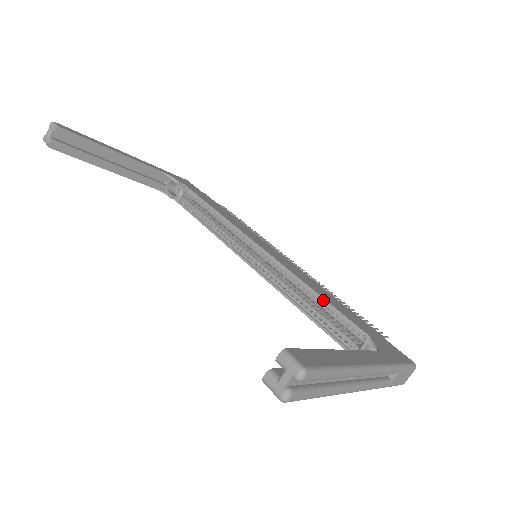
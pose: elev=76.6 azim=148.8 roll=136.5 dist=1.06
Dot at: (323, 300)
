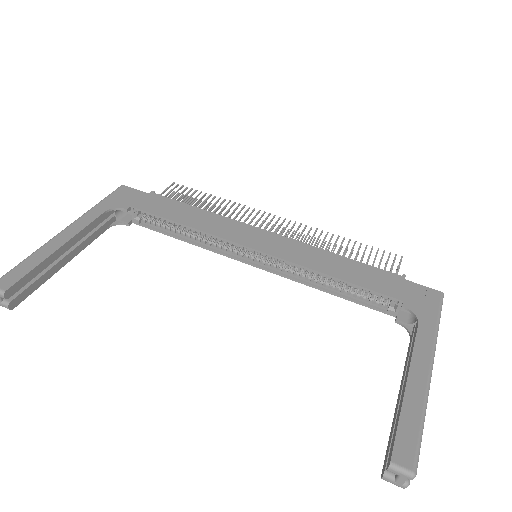
Dot at: (344, 282)
